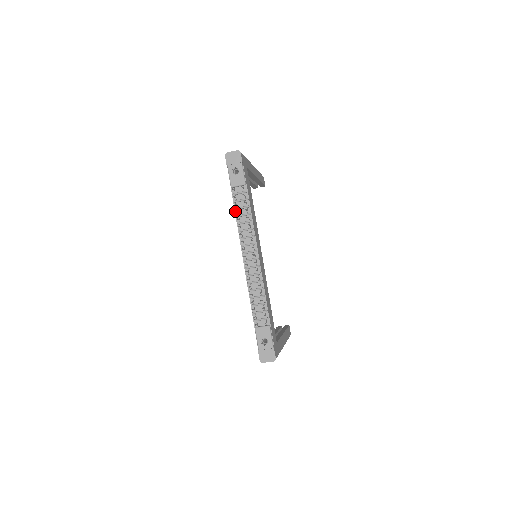
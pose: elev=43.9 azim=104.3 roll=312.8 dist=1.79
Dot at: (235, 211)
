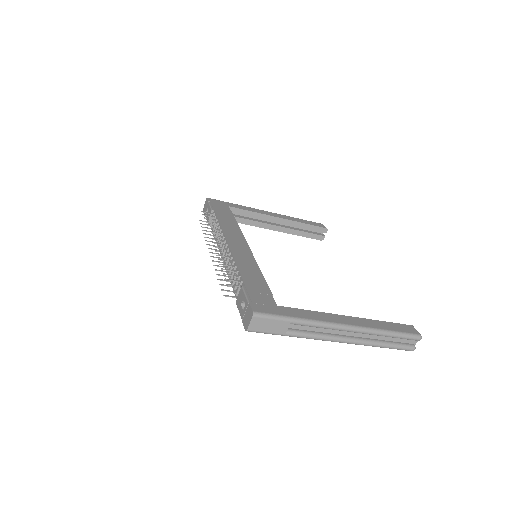
Dot at: (202, 230)
